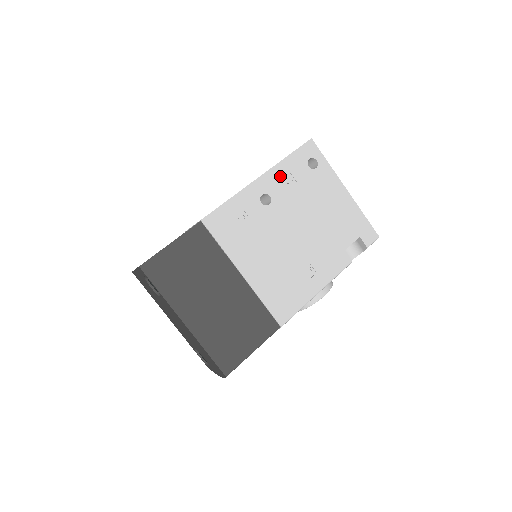
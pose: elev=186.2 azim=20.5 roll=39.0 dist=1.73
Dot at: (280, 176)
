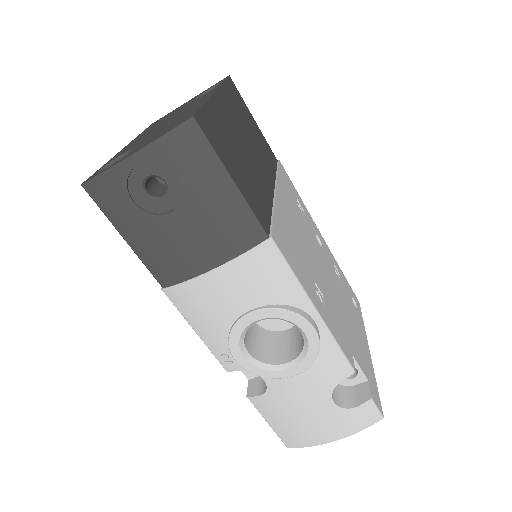
Dot at: (333, 261)
